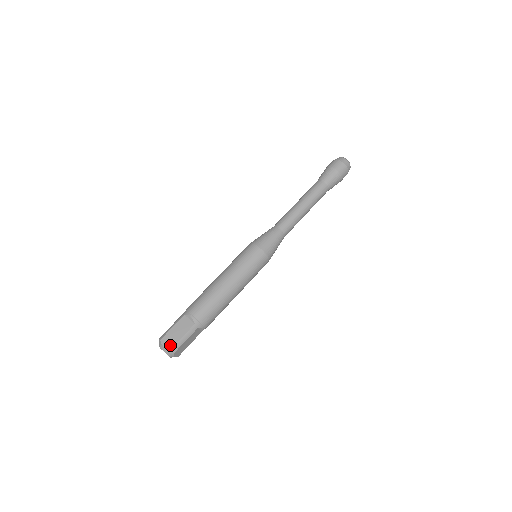
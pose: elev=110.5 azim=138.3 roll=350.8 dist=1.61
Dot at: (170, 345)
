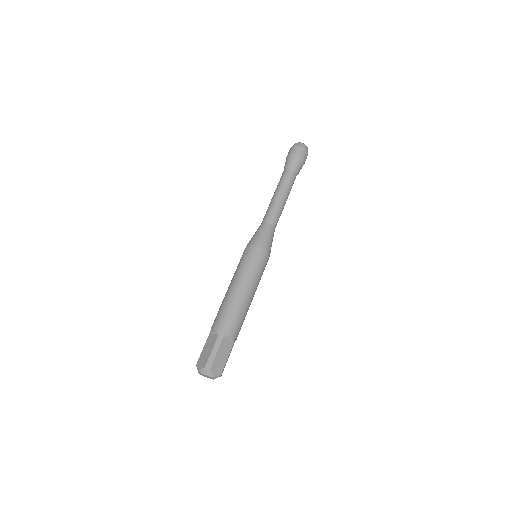
Dot at: (220, 371)
